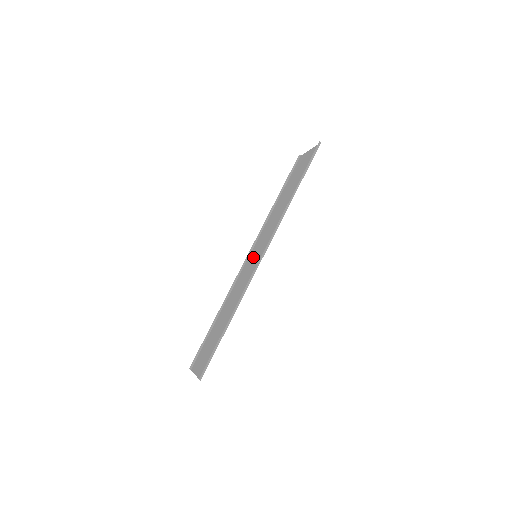
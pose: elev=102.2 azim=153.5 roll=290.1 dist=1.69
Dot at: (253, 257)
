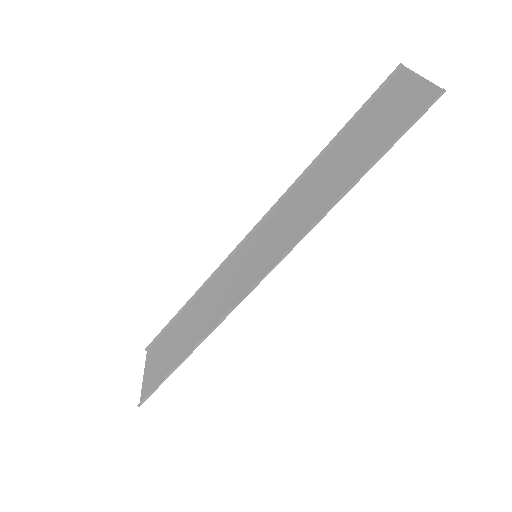
Dot at: (253, 251)
